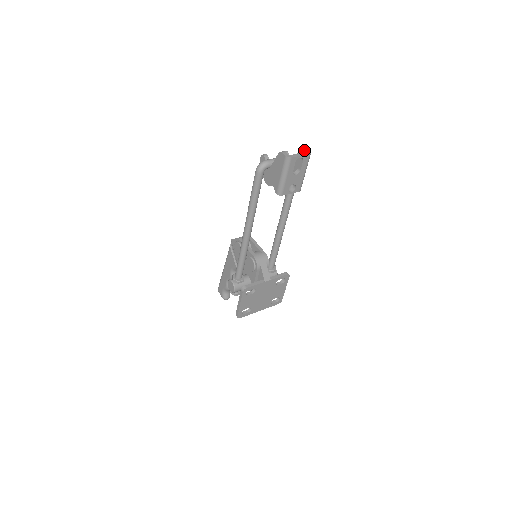
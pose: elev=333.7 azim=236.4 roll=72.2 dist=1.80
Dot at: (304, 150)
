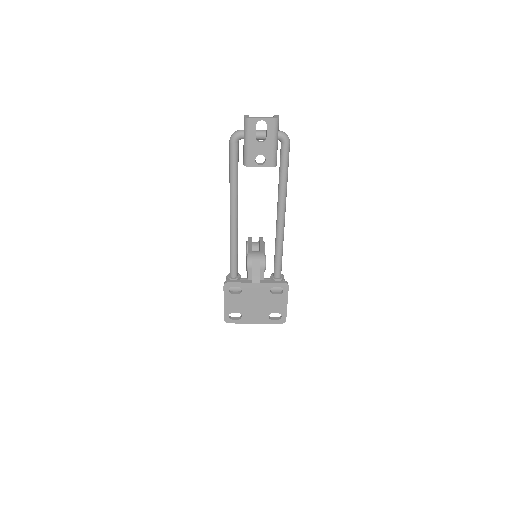
Dot at: (274, 116)
